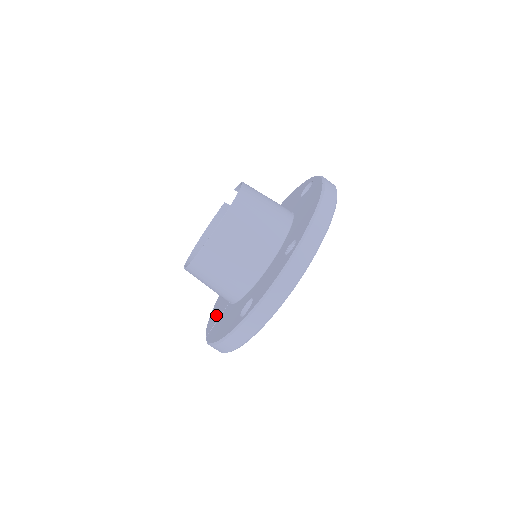
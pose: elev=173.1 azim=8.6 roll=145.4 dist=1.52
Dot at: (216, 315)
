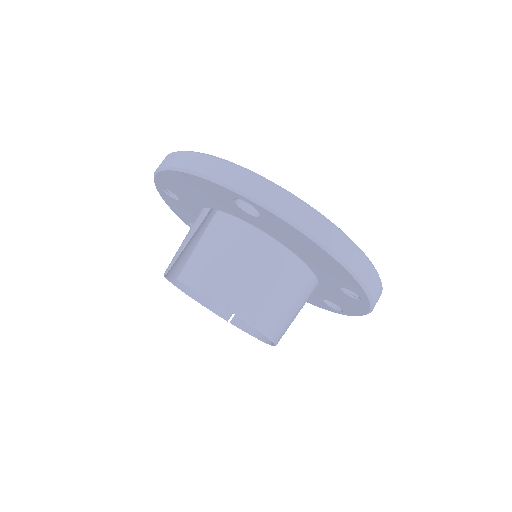
Dot at: occluded
